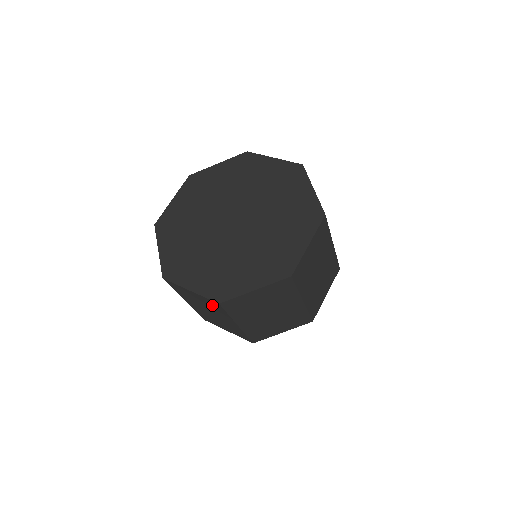
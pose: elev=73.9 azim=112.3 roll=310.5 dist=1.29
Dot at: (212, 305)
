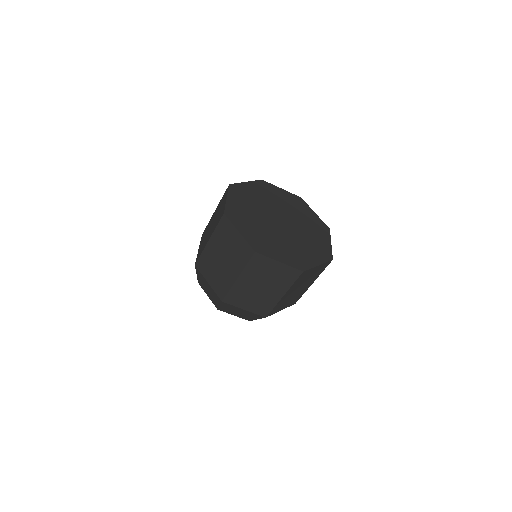
Dot at: (242, 251)
